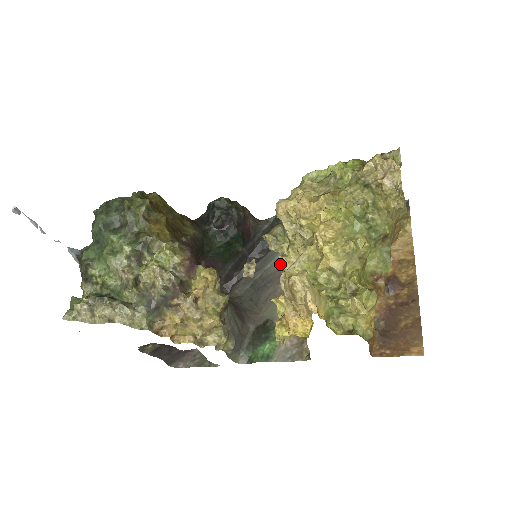
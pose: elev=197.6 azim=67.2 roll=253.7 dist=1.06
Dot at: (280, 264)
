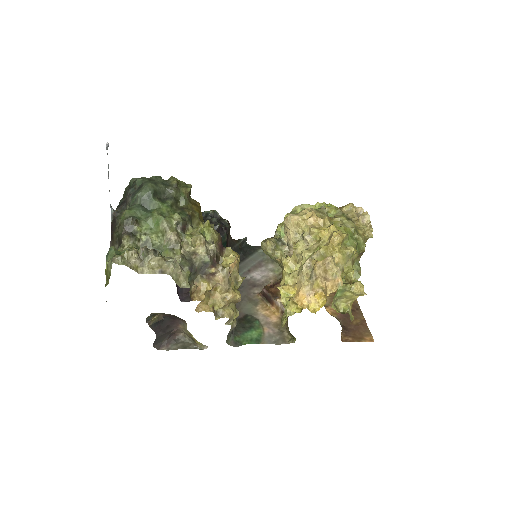
Dot at: (248, 276)
